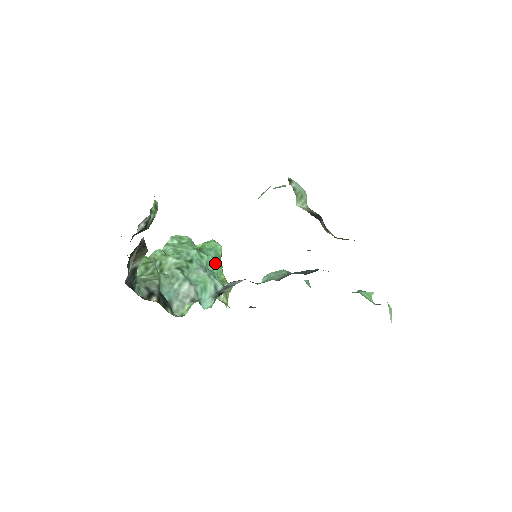
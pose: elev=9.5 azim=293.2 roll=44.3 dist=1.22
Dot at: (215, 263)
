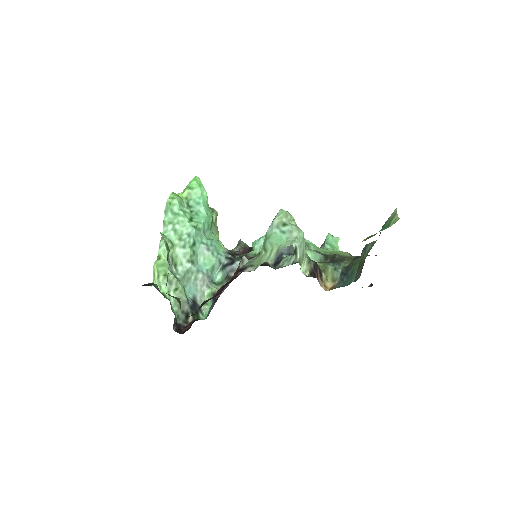
Dot at: (208, 222)
